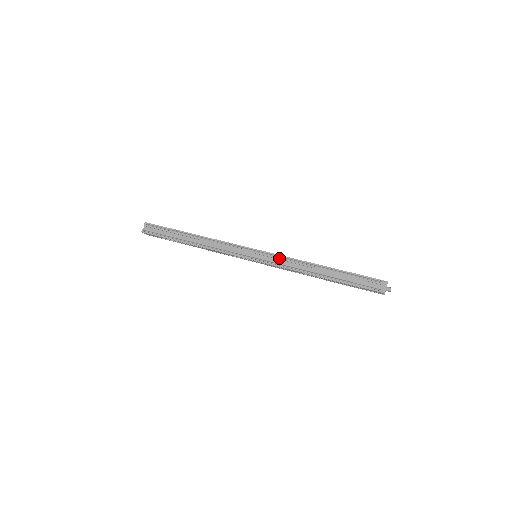
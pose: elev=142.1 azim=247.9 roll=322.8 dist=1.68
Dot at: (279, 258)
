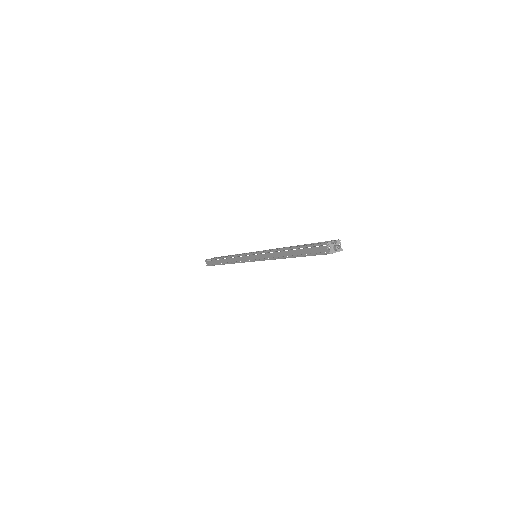
Dot at: occluded
